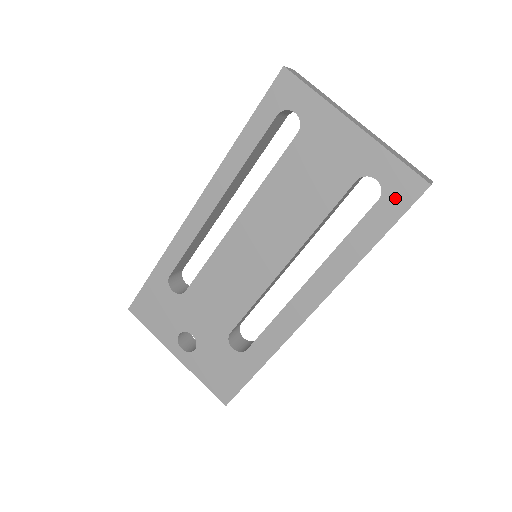
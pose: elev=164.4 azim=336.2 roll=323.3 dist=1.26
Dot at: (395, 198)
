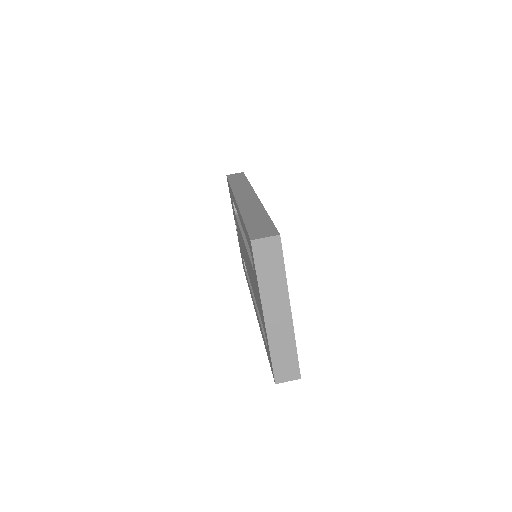
Dot at: (269, 358)
